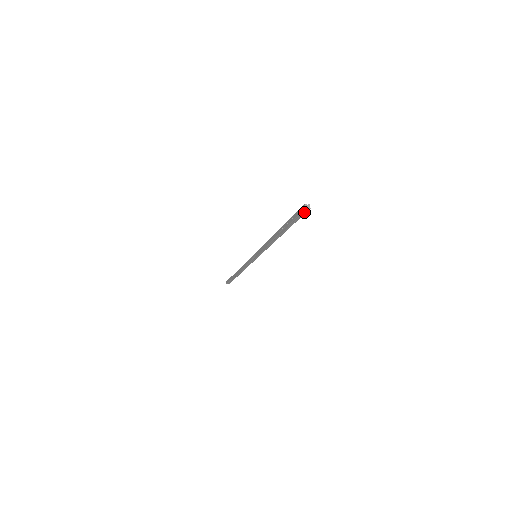
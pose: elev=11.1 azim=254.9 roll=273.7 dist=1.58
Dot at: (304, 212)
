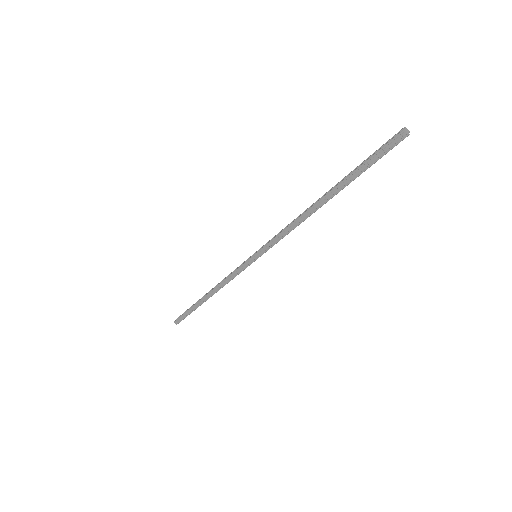
Dot at: (397, 142)
